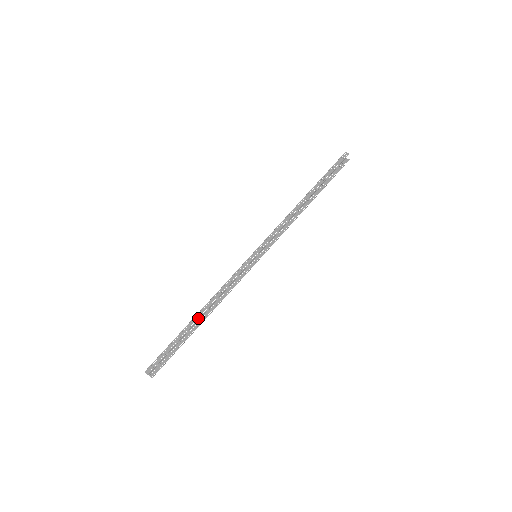
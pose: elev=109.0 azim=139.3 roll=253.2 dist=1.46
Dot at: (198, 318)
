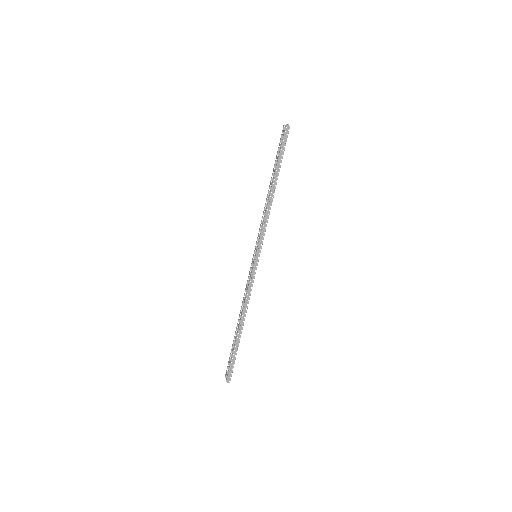
Dot at: (242, 327)
